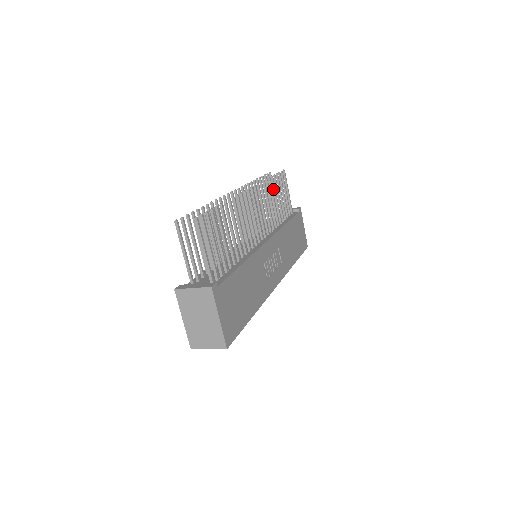
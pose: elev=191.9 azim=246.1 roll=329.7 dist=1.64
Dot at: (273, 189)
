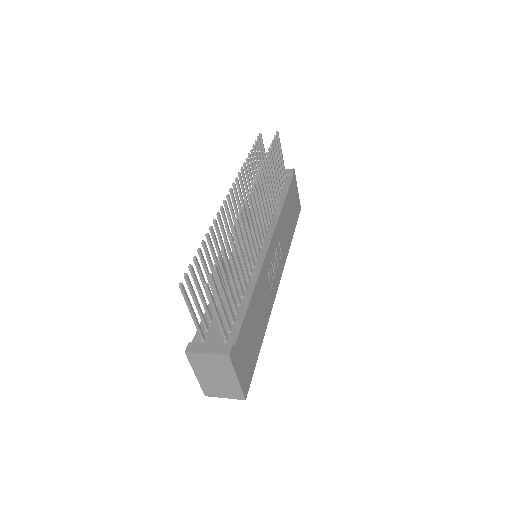
Dot at: (269, 166)
